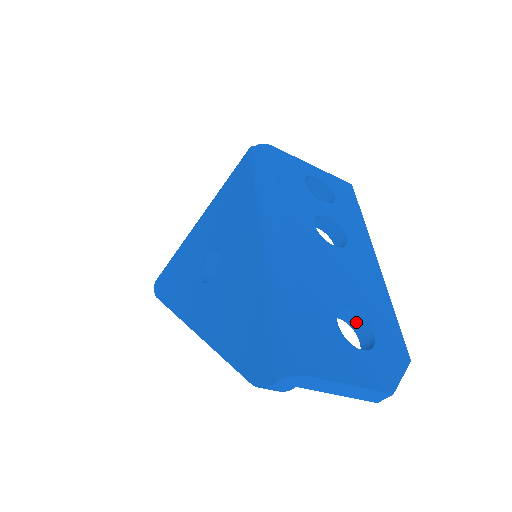
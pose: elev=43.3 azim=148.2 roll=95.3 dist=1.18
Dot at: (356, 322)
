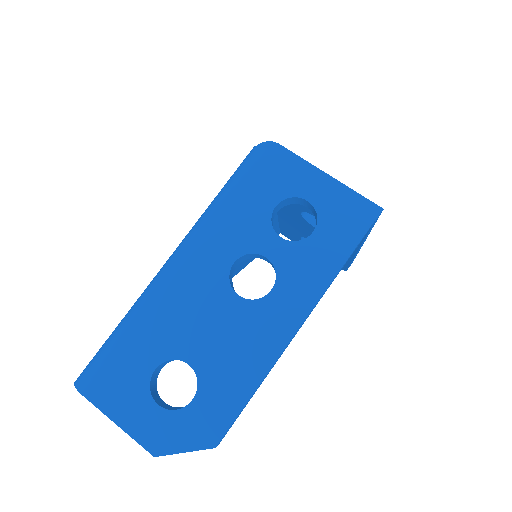
Dot at: occluded
